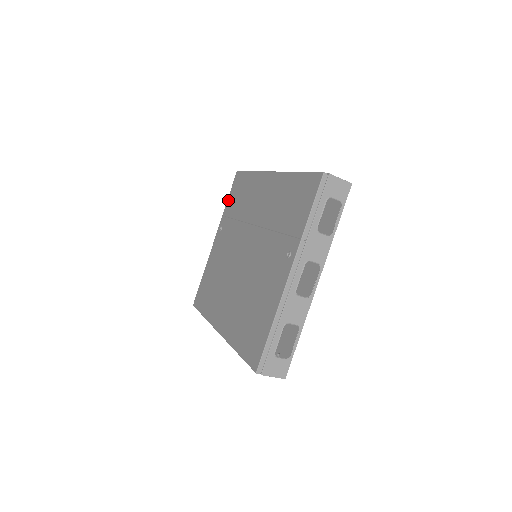
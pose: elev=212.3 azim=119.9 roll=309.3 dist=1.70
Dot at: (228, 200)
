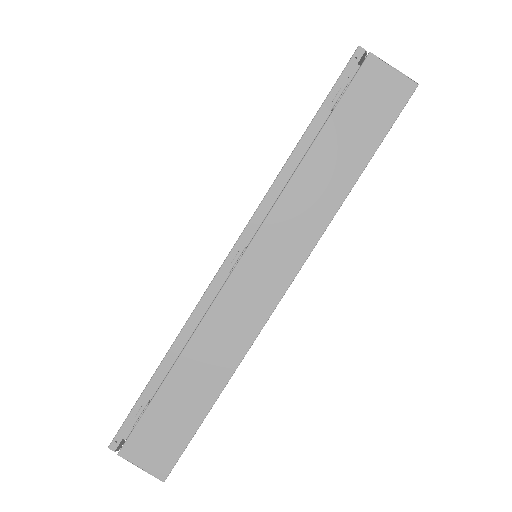
Dot at: occluded
